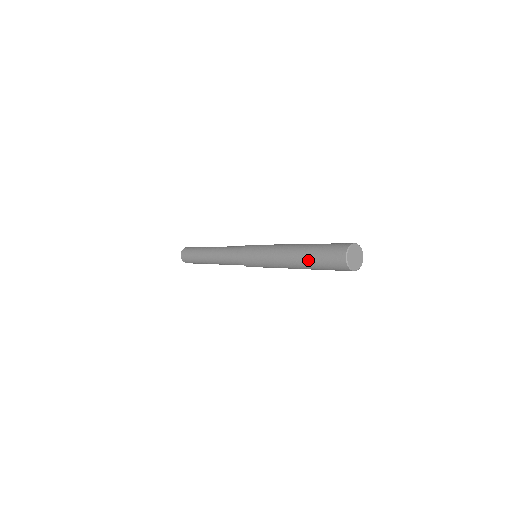
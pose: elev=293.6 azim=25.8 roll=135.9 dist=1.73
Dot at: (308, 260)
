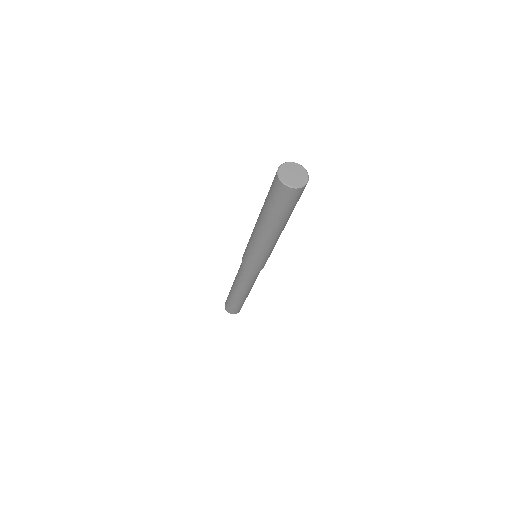
Dot at: (264, 207)
